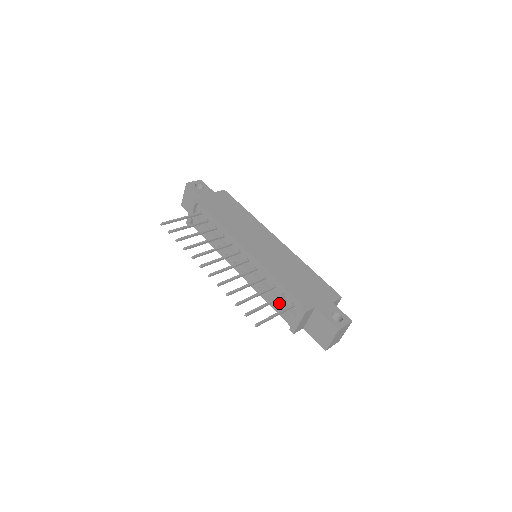
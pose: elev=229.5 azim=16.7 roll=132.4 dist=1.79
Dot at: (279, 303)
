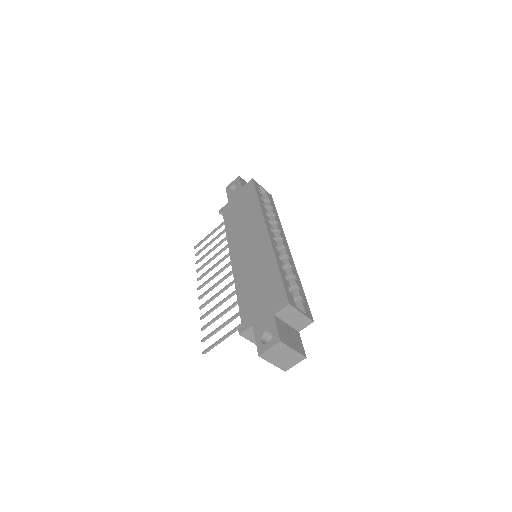
Dot at: occluded
